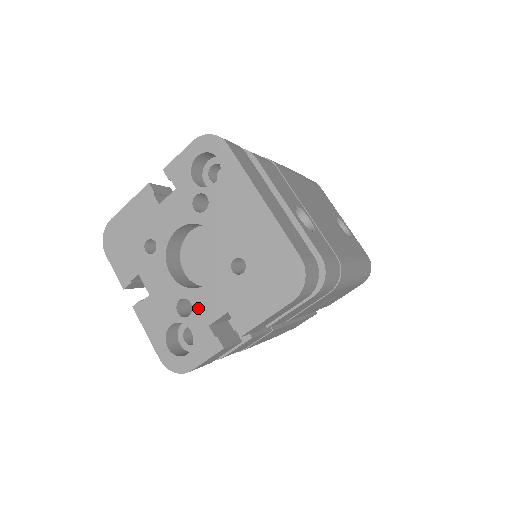
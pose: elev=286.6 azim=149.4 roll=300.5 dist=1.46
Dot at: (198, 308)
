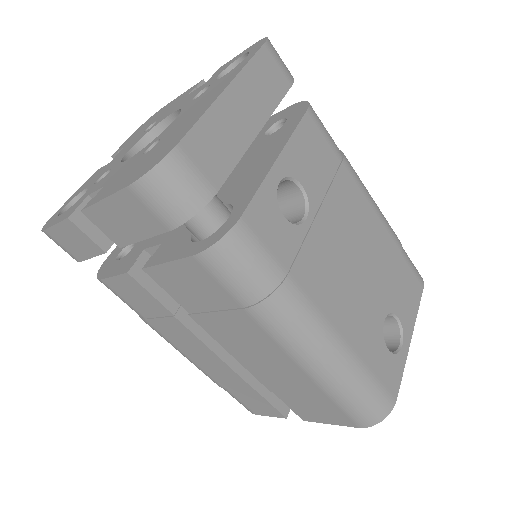
Dot at: (104, 178)
